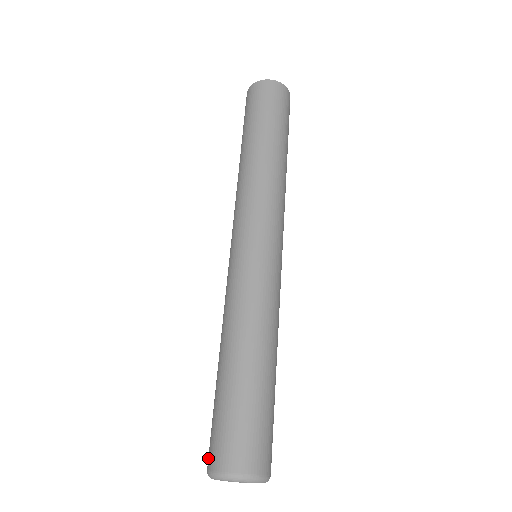
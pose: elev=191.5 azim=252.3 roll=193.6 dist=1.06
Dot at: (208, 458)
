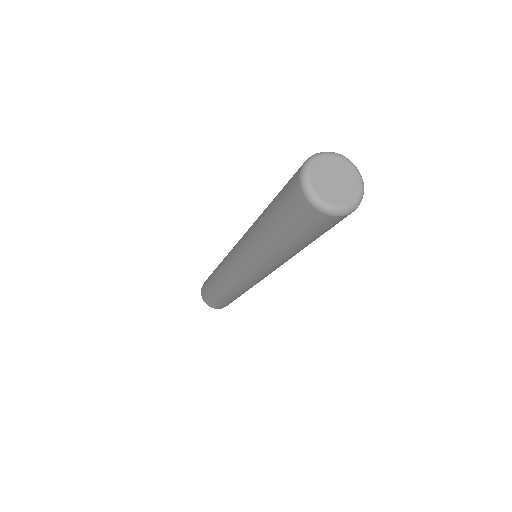
Dot at: occluded
